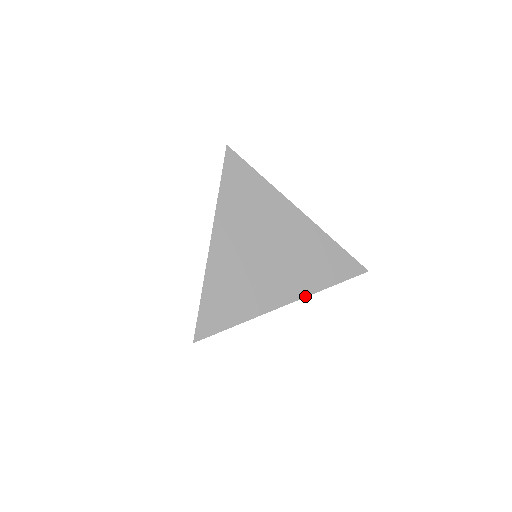
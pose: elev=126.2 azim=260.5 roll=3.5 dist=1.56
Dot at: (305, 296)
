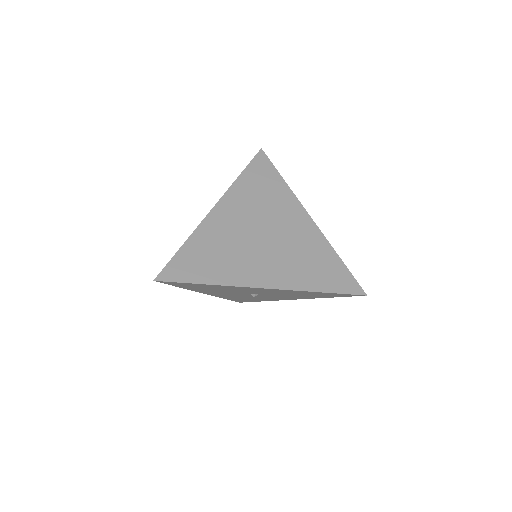
Dot at: (288, 289)
